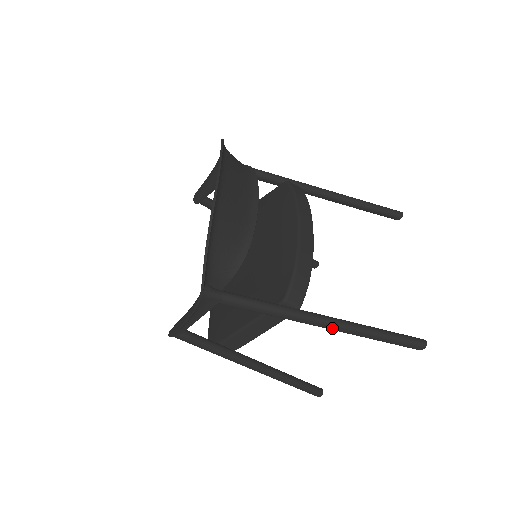
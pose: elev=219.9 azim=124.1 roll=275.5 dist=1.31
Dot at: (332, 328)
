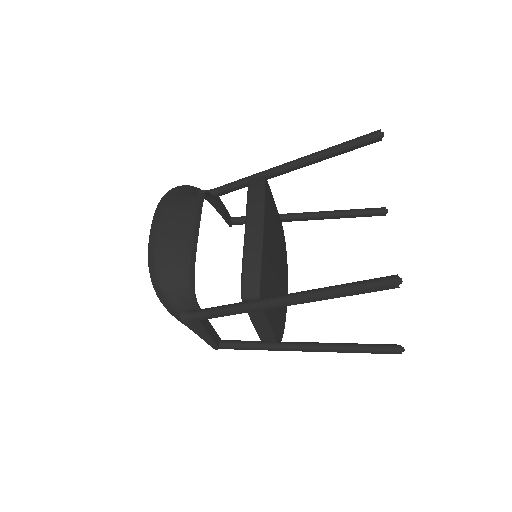
Dot at: (292, 304)
